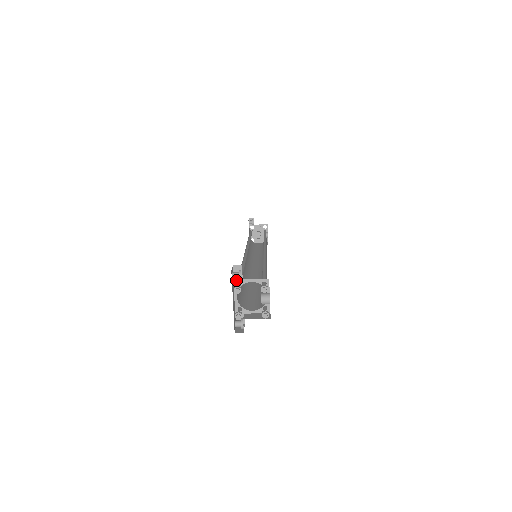
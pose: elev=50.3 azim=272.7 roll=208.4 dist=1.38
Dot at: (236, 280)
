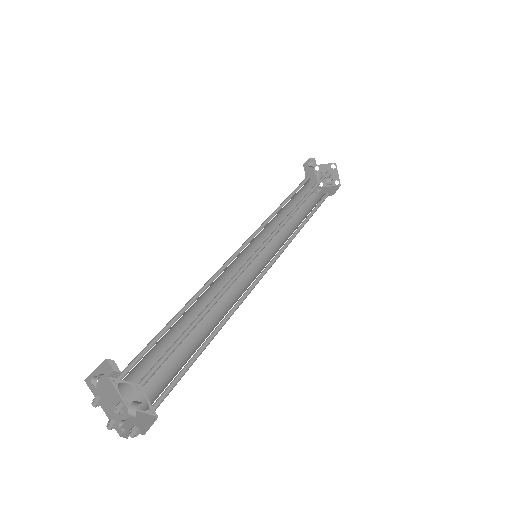
Dot at: (111, 377)
